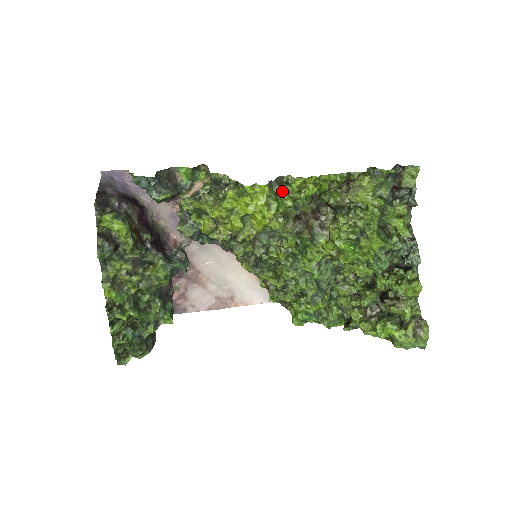
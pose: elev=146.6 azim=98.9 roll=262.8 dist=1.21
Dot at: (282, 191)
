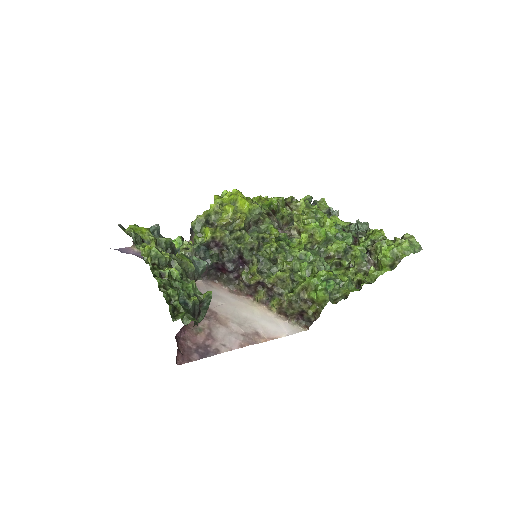
Dot at: occluded
